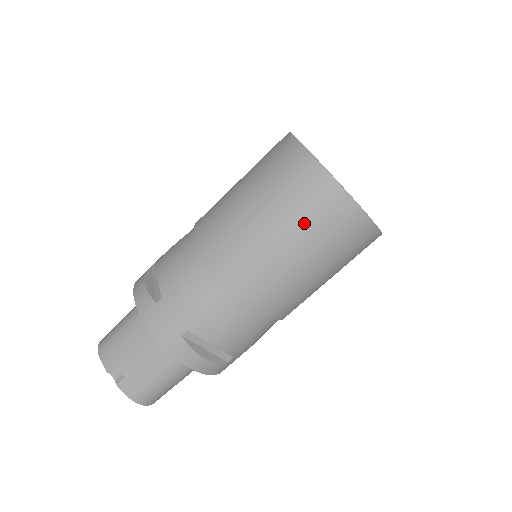
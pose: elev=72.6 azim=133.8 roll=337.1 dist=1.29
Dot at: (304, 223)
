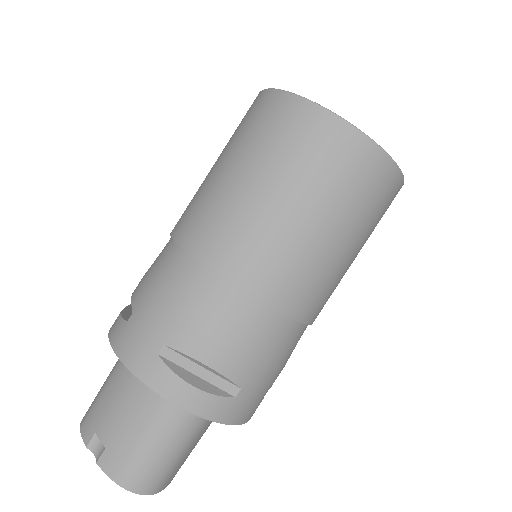
Dot at: (279, 160)
